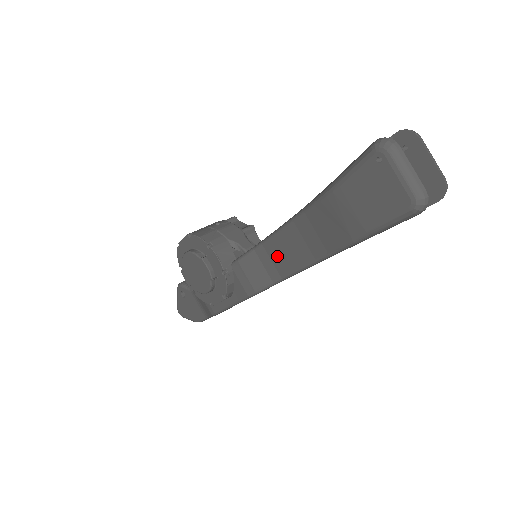
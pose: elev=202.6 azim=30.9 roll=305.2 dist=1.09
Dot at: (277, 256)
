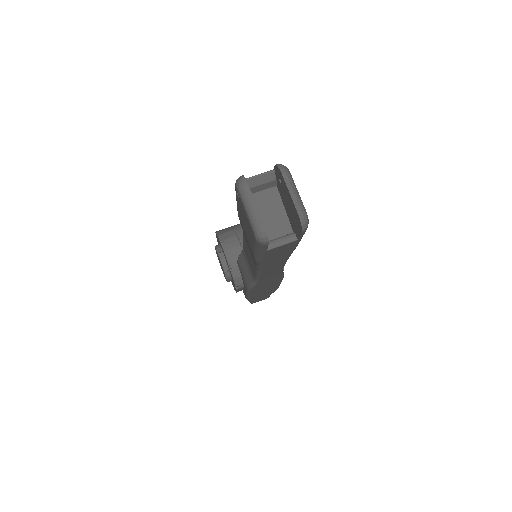
Dot at: (248, 260)
